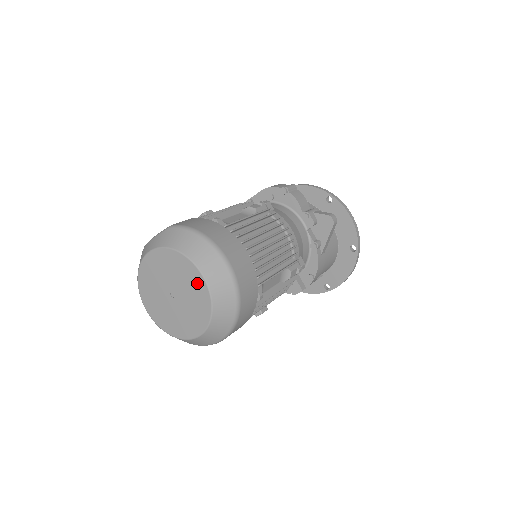
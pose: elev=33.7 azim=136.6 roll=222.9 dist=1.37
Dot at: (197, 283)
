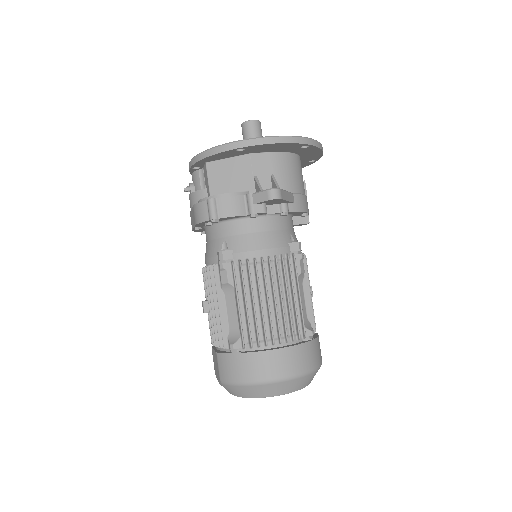
Dot at: occluded
